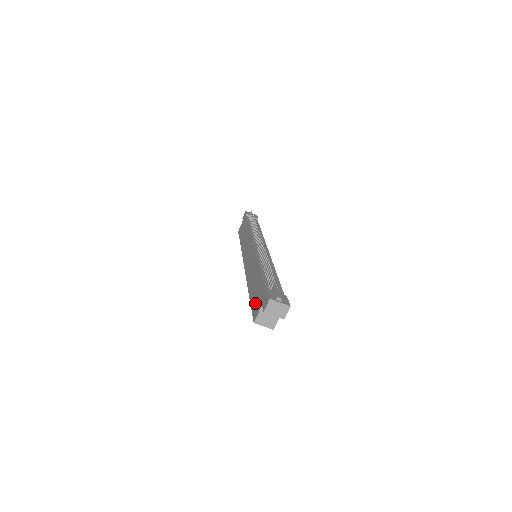
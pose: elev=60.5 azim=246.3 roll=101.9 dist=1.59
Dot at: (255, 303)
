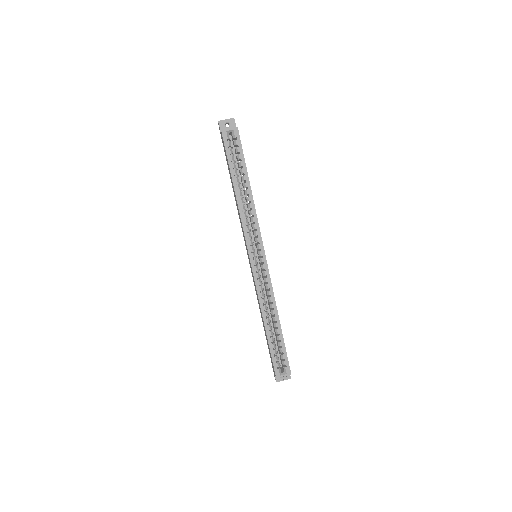
Dot at: (225, 151)
